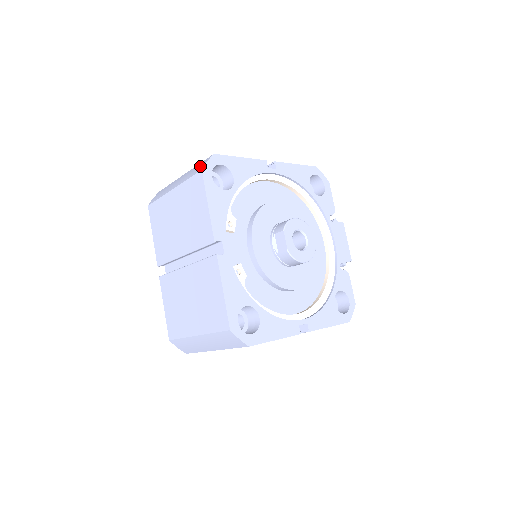
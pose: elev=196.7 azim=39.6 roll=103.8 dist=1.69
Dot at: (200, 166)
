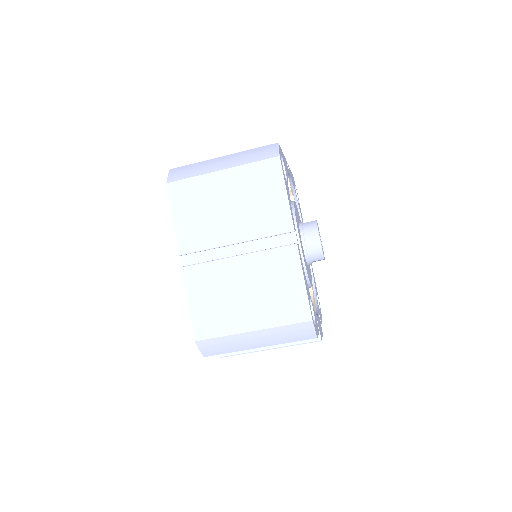
Dot at: occluded
